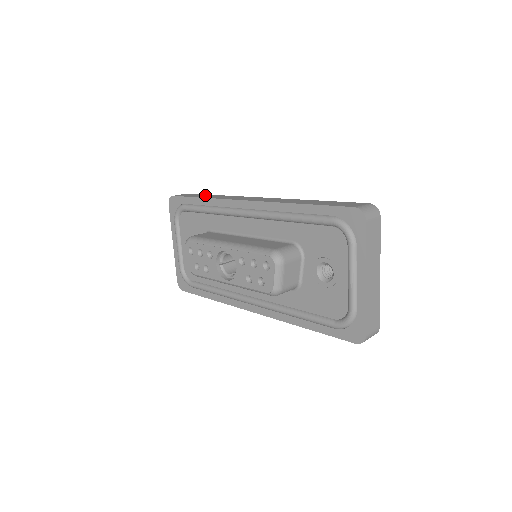
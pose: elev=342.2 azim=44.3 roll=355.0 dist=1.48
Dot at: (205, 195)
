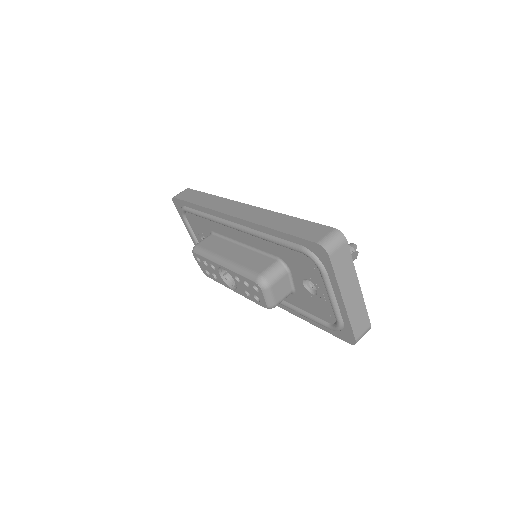
Dot at: (200, 196)
